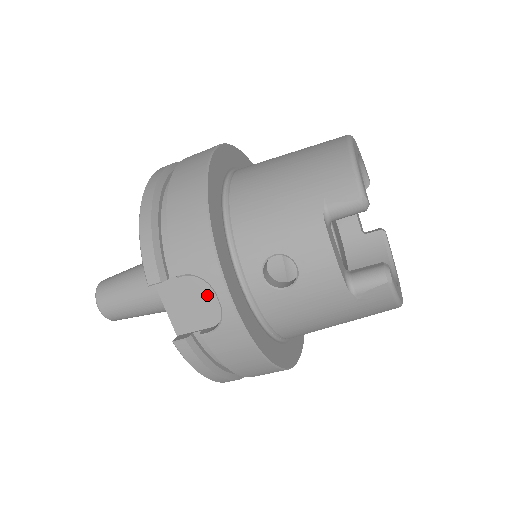
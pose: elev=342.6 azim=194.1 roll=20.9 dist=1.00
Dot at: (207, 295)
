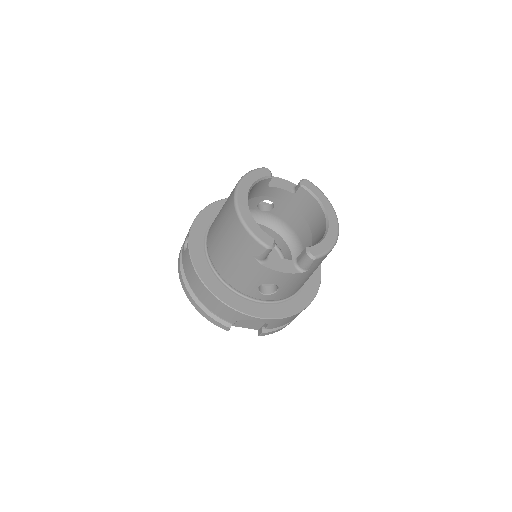
Dot at: occluded
